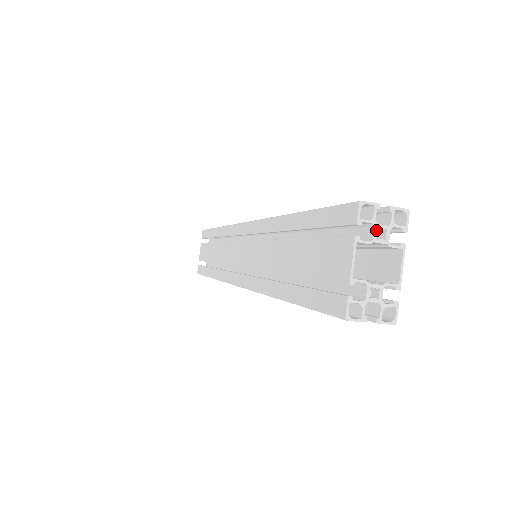
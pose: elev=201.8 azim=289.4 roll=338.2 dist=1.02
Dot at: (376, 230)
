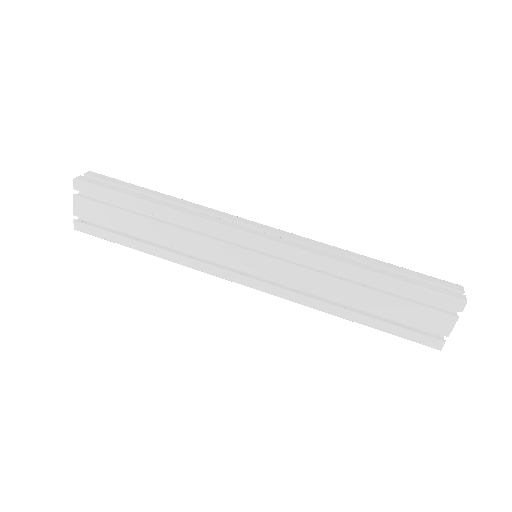
Dot at: occluded
